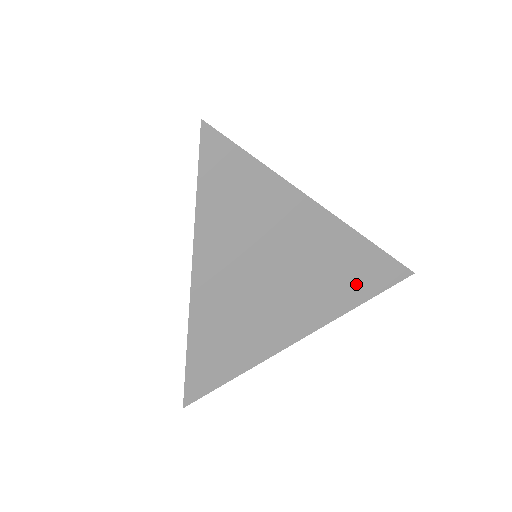
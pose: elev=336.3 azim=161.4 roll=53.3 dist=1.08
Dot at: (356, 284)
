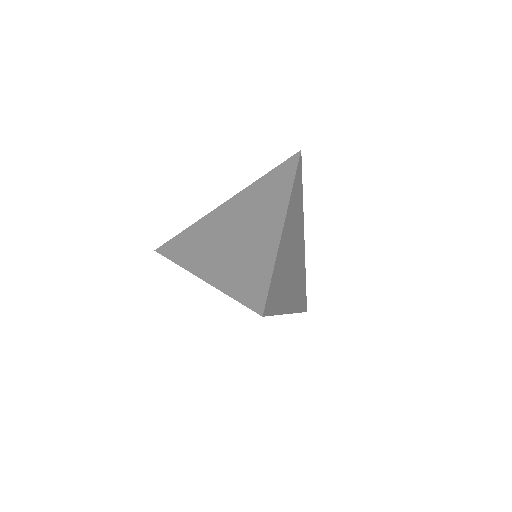
Dot at: (301, 296)
